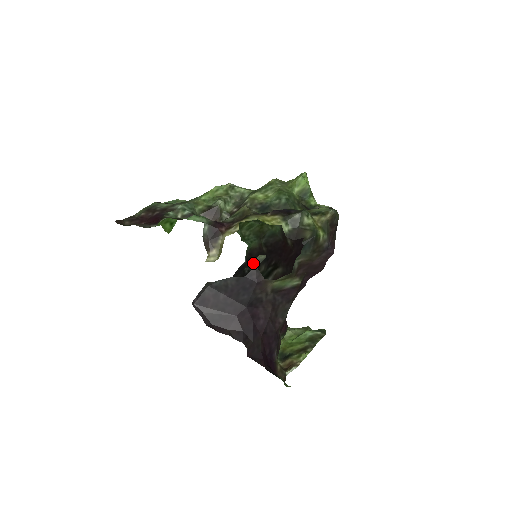
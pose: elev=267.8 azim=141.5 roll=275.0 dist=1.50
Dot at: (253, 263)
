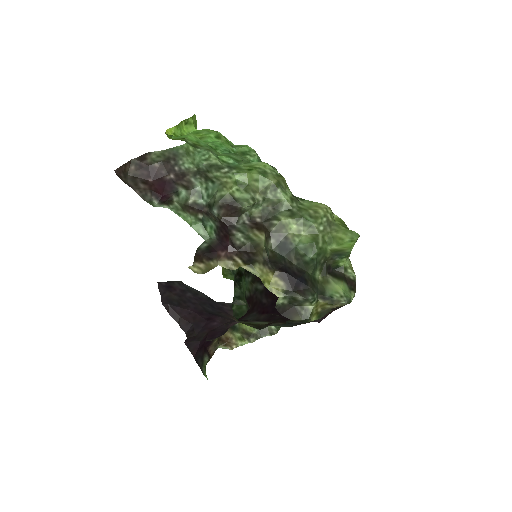
Dot at: occluded
